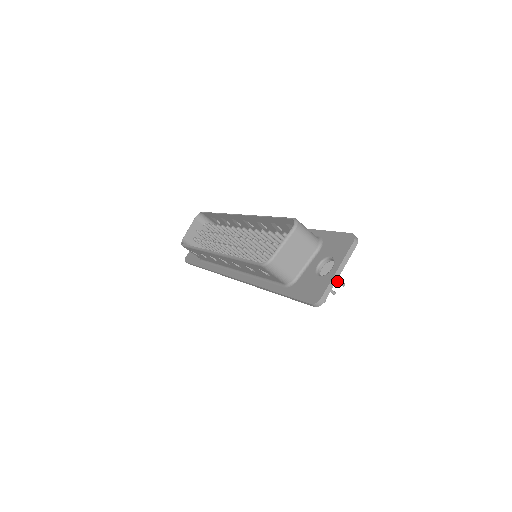
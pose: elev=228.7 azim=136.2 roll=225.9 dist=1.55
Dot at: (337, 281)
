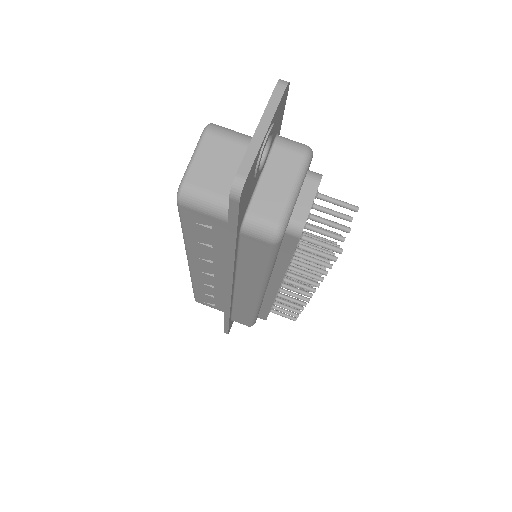
Dot at: (340, 206)
